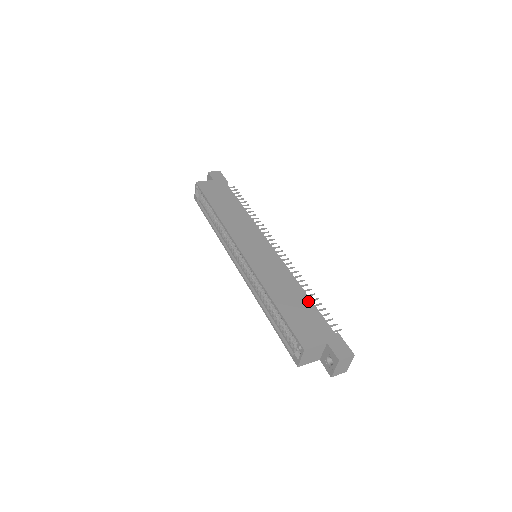
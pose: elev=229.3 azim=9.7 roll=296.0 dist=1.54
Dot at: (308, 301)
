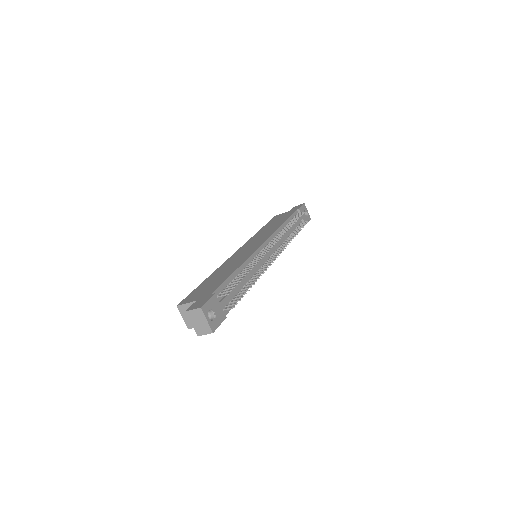
Dot at: (228, 275)
